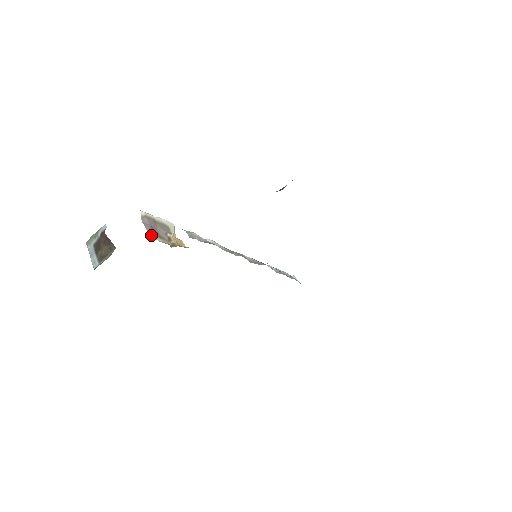
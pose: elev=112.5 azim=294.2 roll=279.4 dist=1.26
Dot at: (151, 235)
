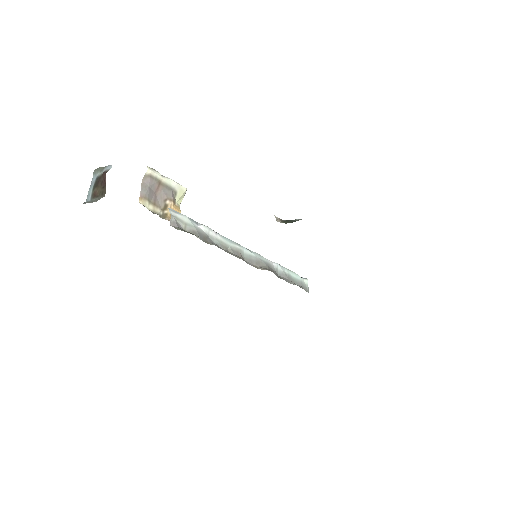
Dot at: (141, 200)
